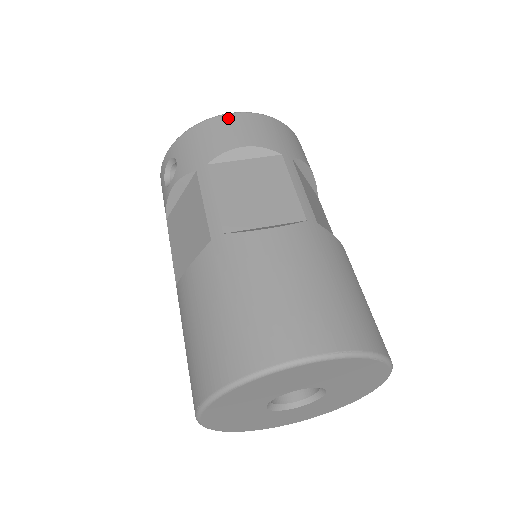
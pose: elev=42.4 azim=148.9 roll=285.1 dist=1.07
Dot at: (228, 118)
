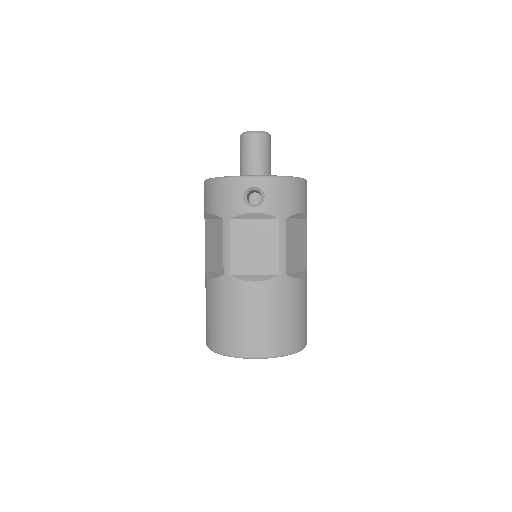
Dot at: (300, 184)
